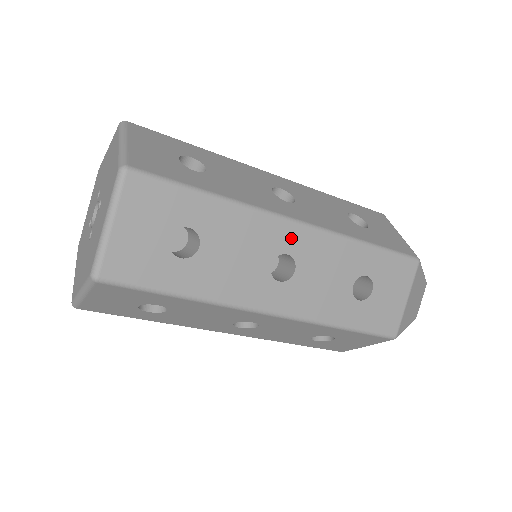
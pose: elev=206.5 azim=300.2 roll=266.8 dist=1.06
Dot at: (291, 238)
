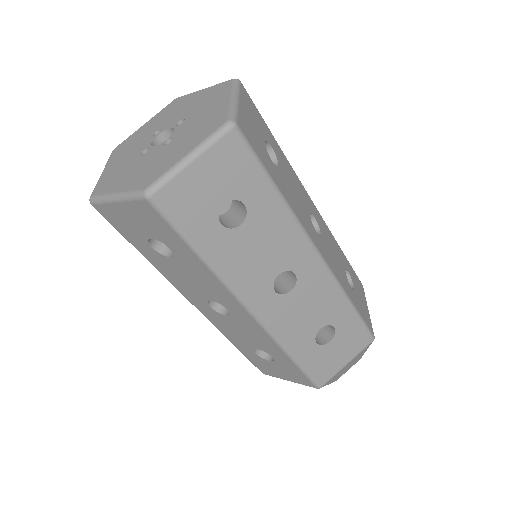
Dot at: (313, 208)
